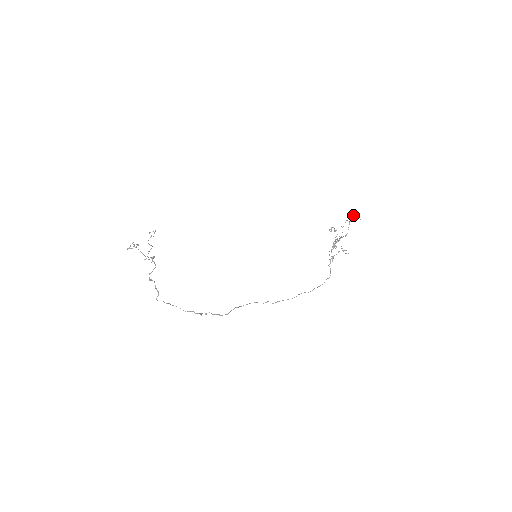
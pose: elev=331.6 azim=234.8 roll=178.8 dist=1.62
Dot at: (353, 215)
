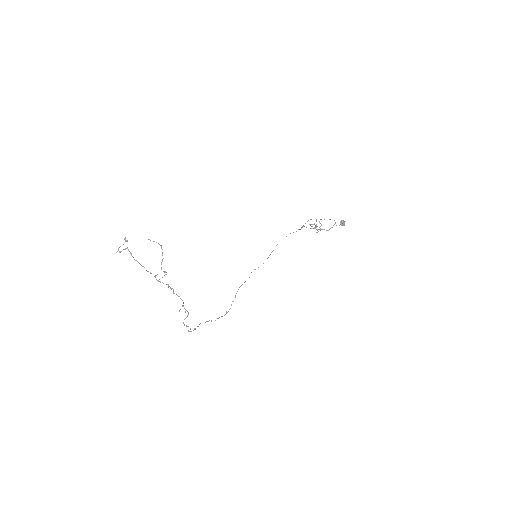
Dot at: occluded
